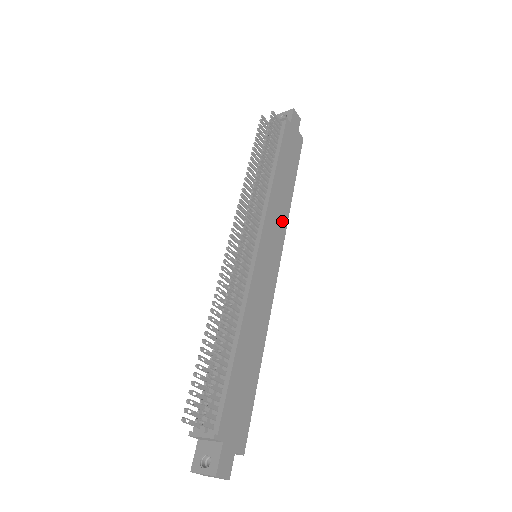
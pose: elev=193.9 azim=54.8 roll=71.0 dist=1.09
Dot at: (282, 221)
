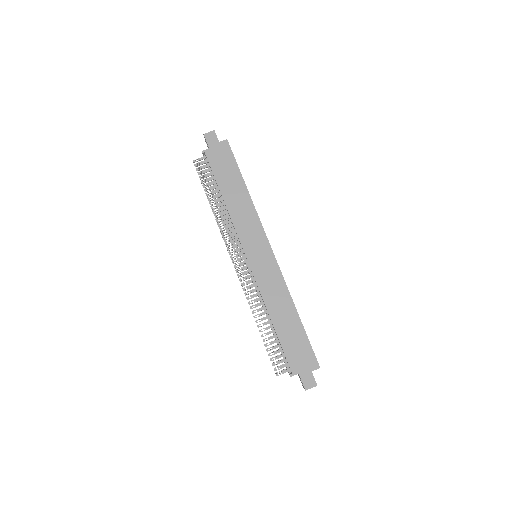
Dot at: (253, 220)
